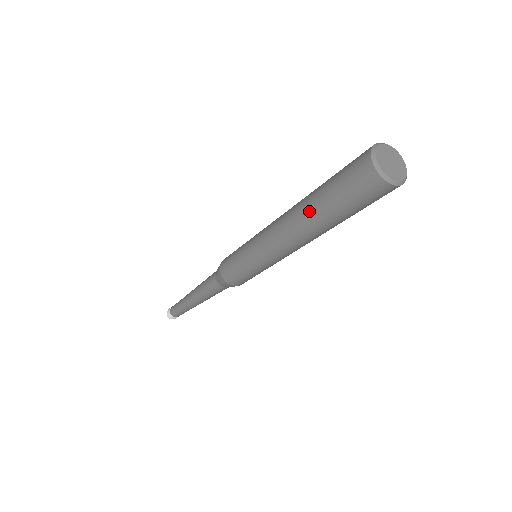
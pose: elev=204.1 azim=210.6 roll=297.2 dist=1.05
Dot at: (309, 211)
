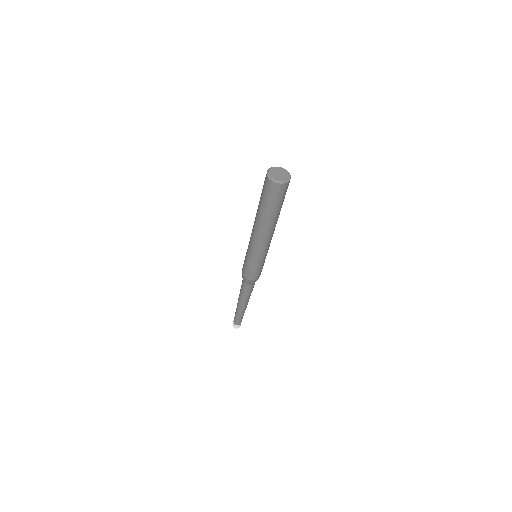
Dot at: (257, 210)
